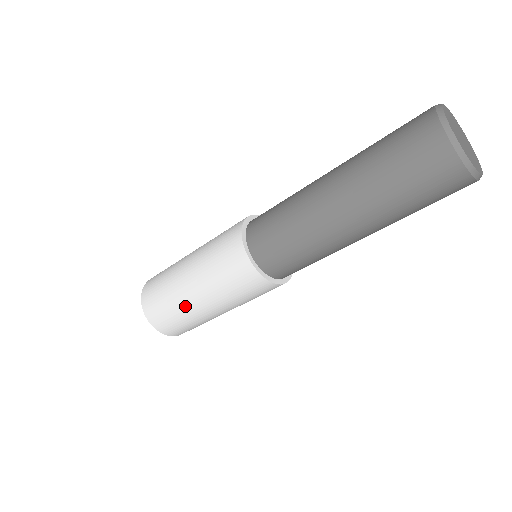
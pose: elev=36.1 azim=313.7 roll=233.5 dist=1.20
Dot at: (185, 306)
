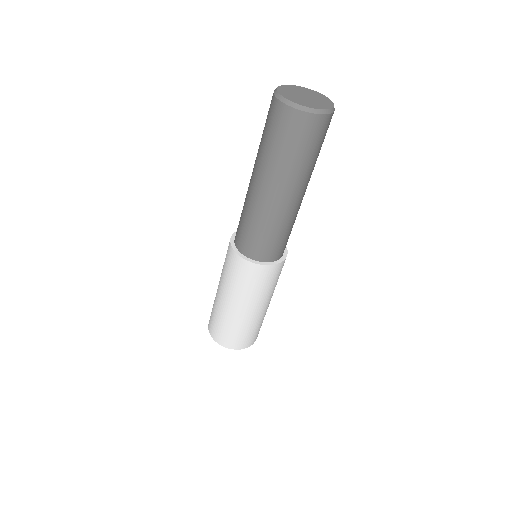
Dot at: (229, 317)
